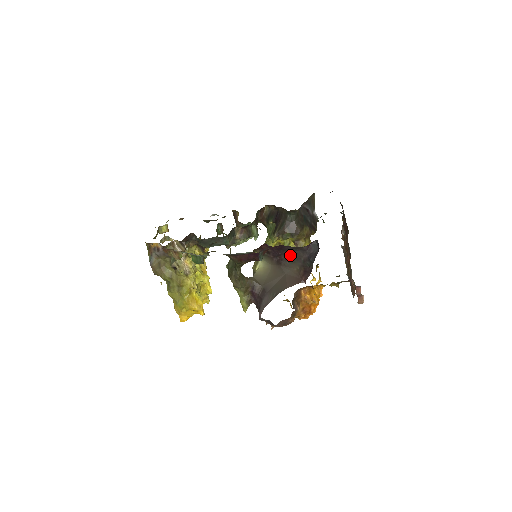
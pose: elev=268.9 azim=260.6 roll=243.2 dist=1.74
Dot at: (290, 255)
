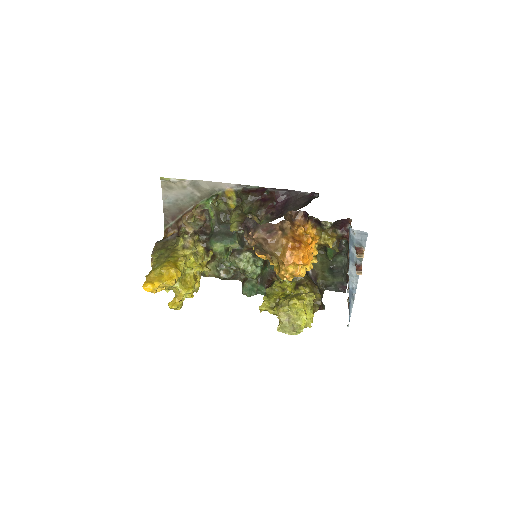
Dot at: (292, 207)
